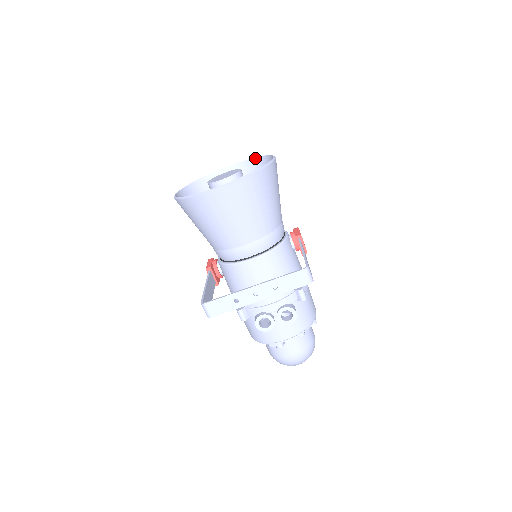
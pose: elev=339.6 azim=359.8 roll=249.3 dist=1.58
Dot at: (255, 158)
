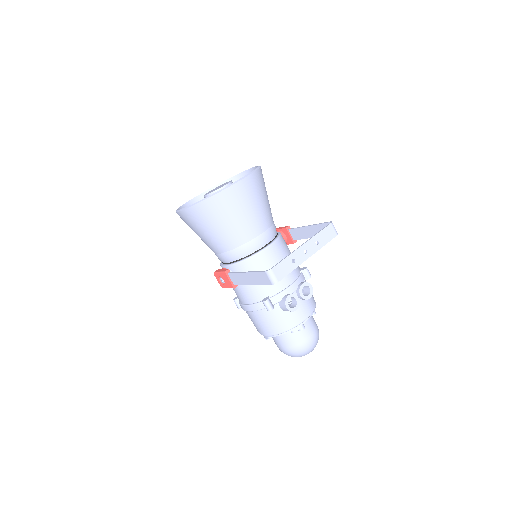
Dot at: (222, 182)
